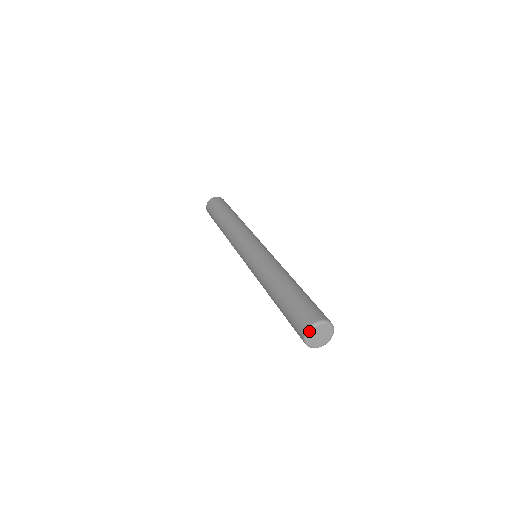
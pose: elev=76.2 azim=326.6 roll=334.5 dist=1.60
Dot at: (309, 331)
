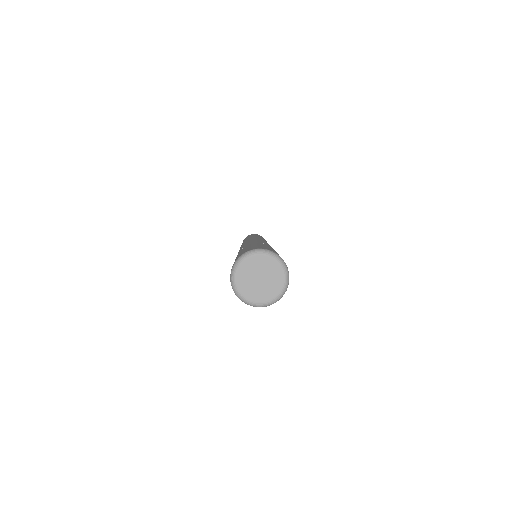
Dot at: (235, 267)
